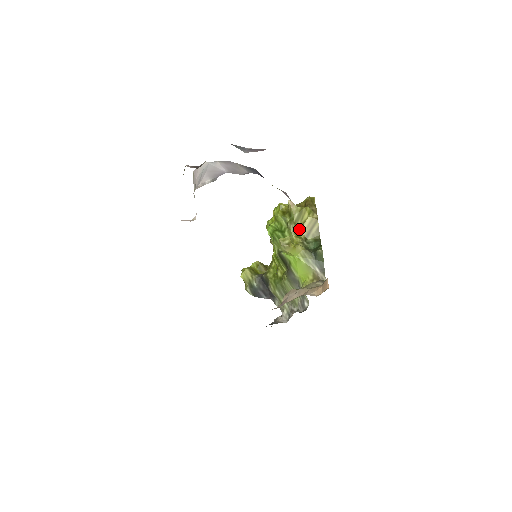
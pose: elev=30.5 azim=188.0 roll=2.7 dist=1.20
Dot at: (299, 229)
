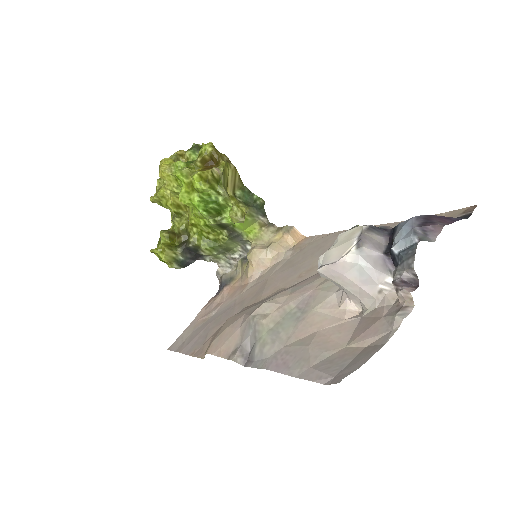
Dot at: (226, 189)
